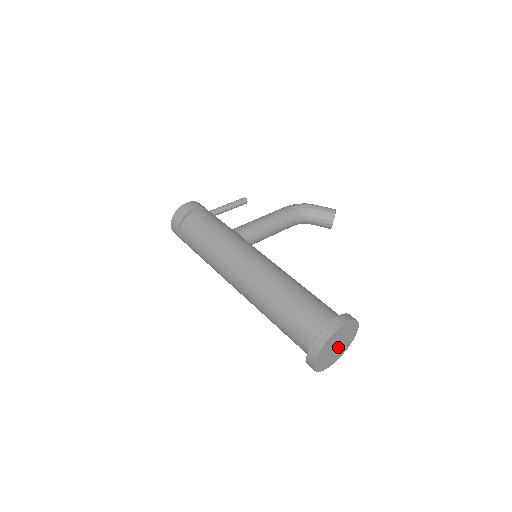
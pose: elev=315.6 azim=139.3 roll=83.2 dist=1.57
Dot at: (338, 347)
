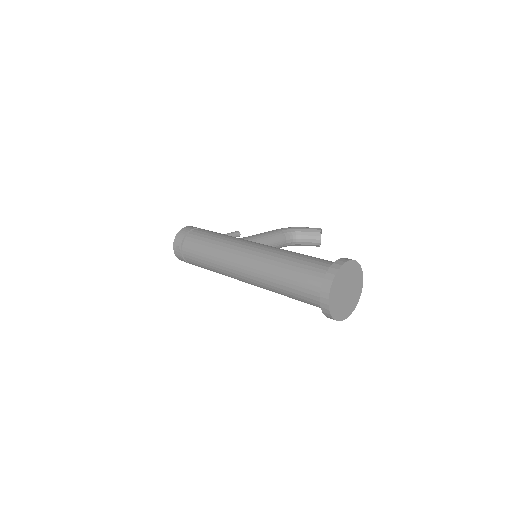
Dot at: (348, 294)
